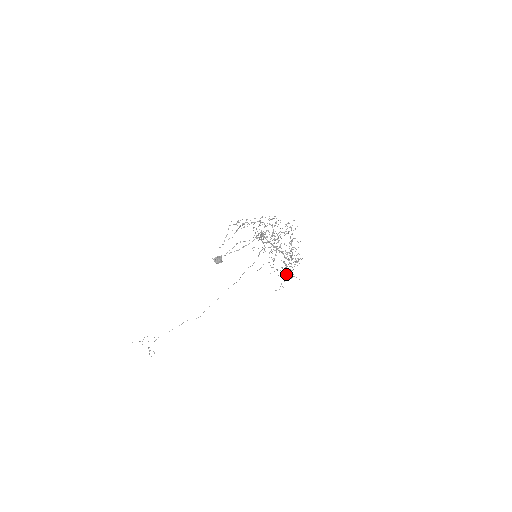
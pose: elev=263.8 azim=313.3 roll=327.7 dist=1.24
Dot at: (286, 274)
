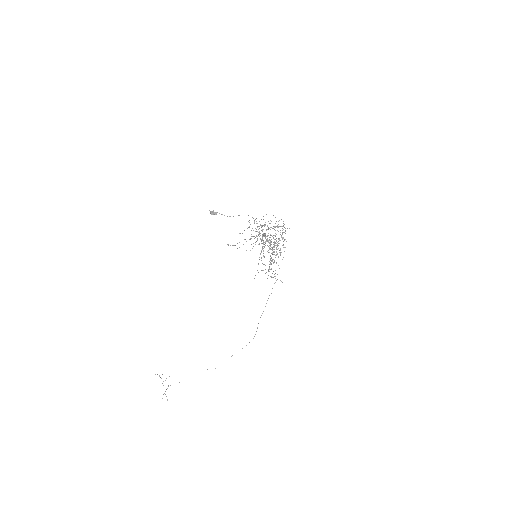
Dot at: occluded
